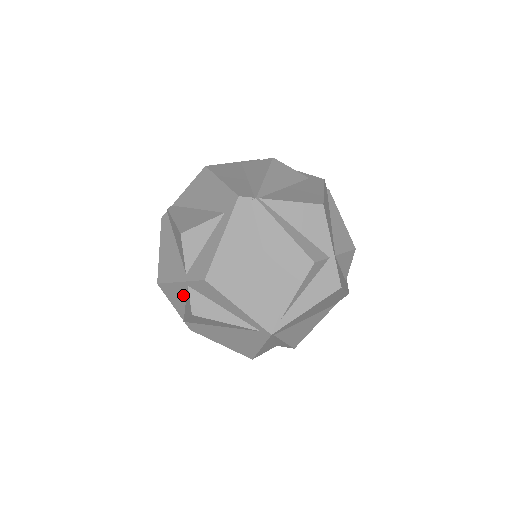
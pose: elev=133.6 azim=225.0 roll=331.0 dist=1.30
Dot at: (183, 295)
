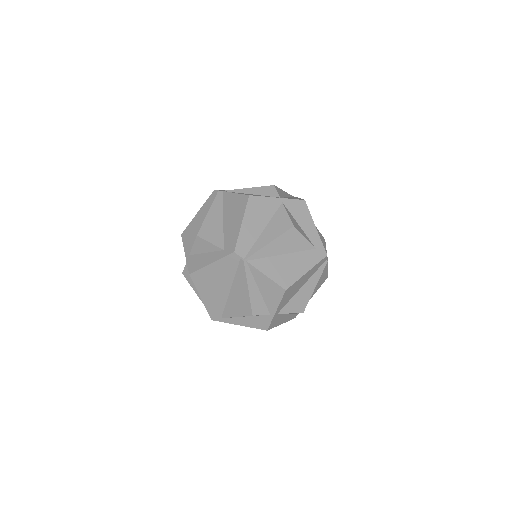
Dot at: occluded
